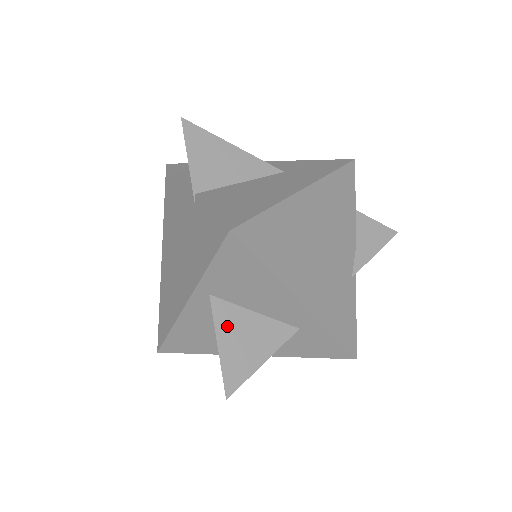
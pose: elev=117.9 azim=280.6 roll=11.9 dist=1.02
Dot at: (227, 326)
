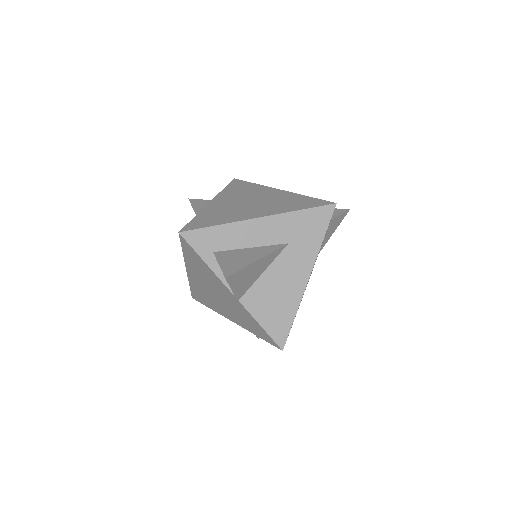
Dot at: occluded
